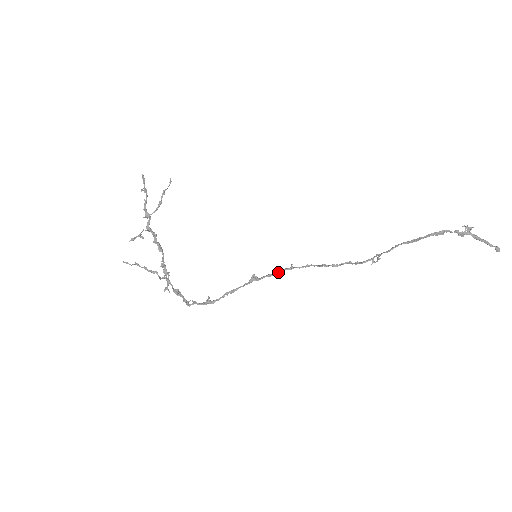
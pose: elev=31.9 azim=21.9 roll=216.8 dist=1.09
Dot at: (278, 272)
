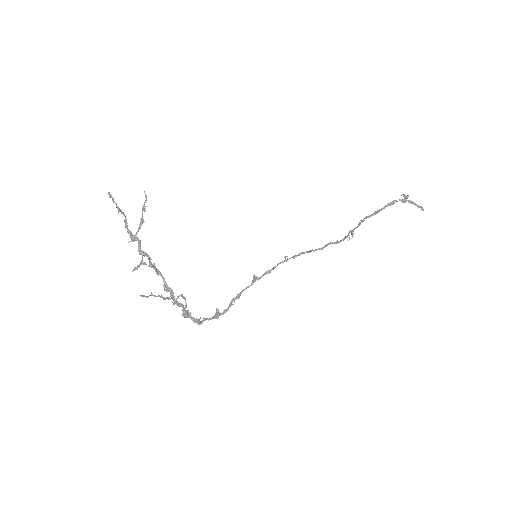
Dot at: (275, 267)
